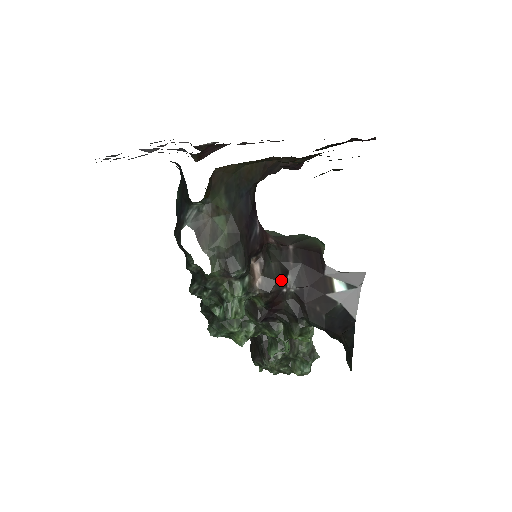
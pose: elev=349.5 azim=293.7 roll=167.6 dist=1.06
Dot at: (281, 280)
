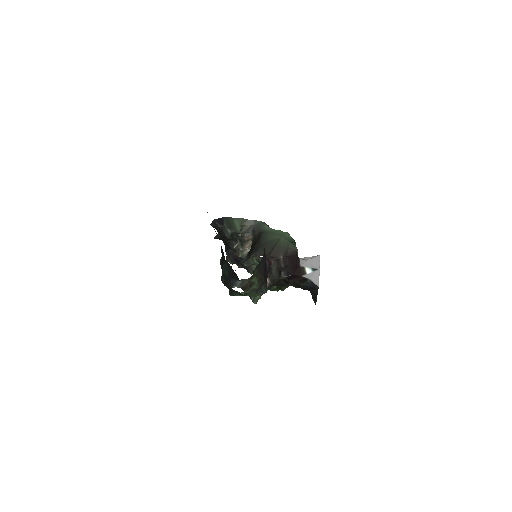
Dot at: (279, 277)
